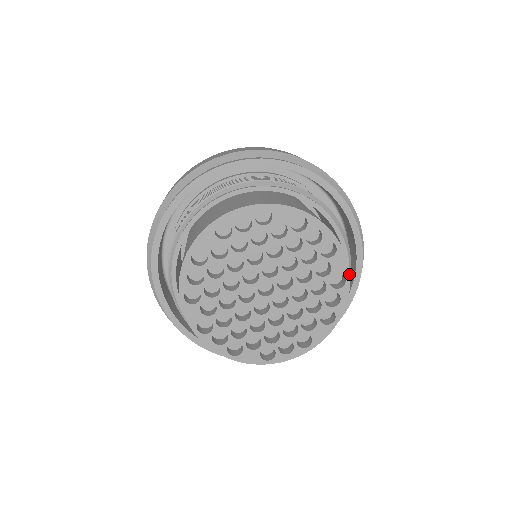
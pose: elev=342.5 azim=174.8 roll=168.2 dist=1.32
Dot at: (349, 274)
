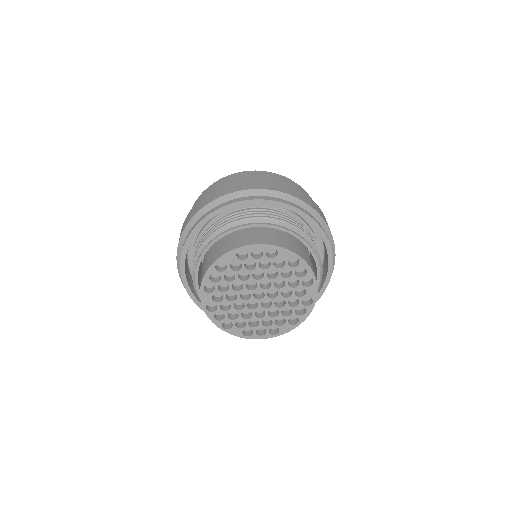
Dot at: (316, 299)
